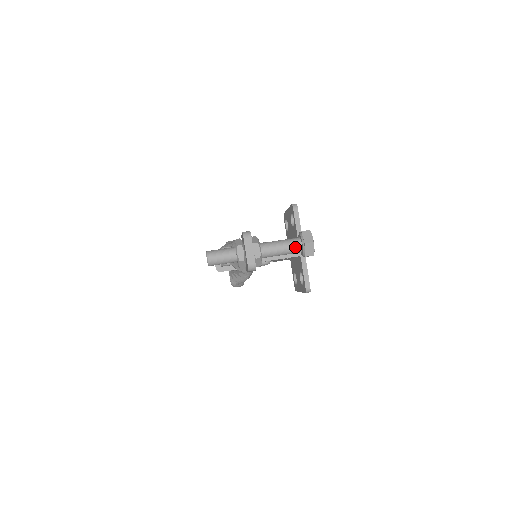
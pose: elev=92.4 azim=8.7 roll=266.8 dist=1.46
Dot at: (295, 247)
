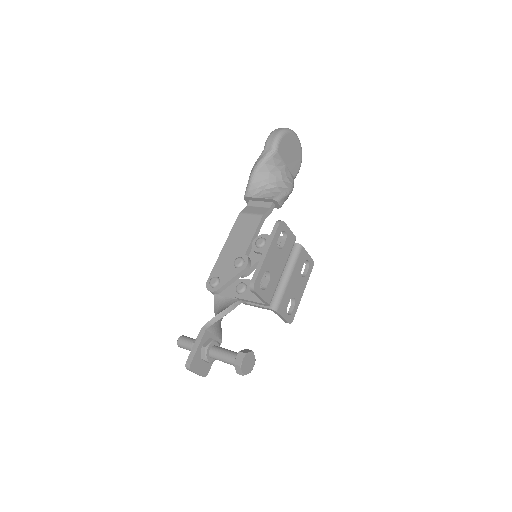
Dot at: occluded
